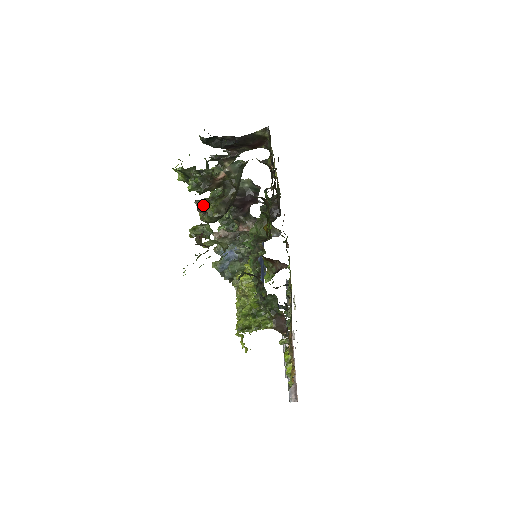
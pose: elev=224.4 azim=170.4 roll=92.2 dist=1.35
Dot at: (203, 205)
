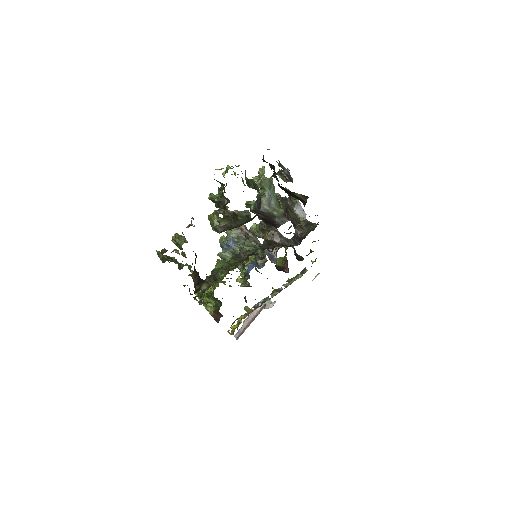
Dot at: (214, 213)
